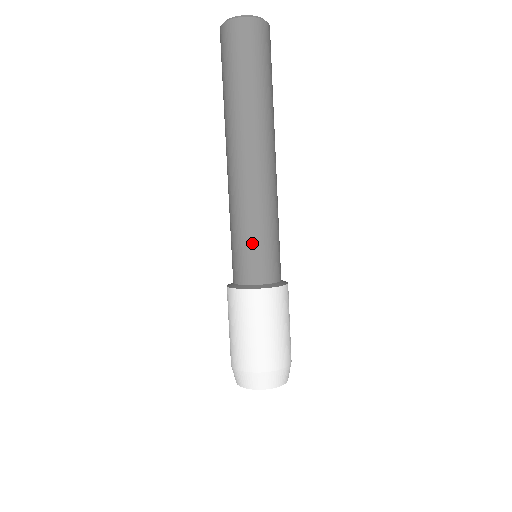
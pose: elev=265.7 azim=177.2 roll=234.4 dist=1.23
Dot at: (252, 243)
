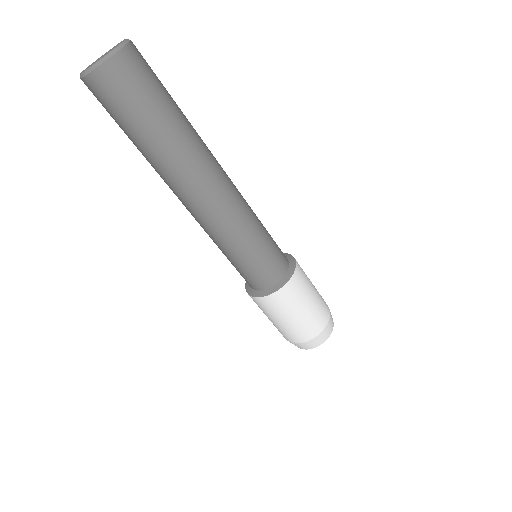
Dot at: (242, 263)
